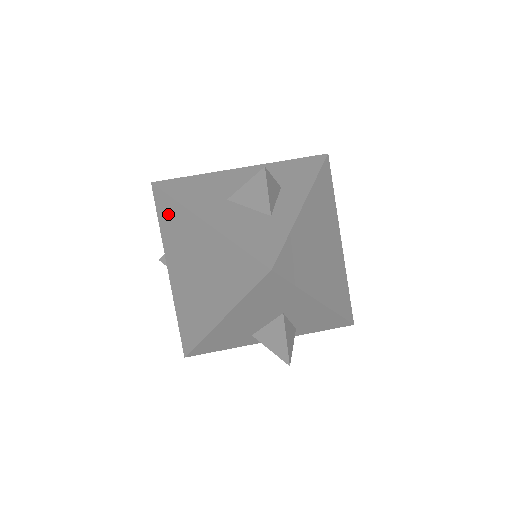
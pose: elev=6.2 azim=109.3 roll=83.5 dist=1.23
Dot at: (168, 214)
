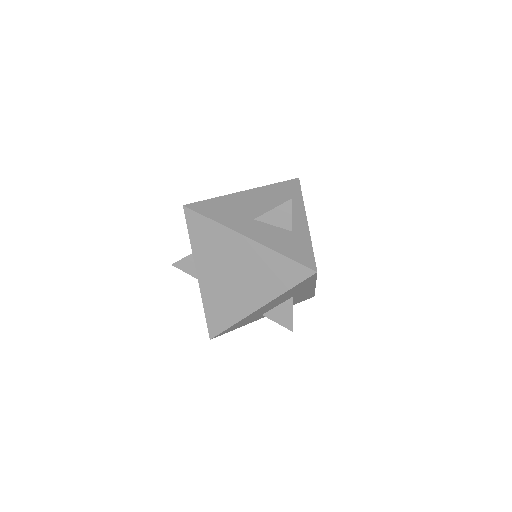
Dot at: (204, 231)
